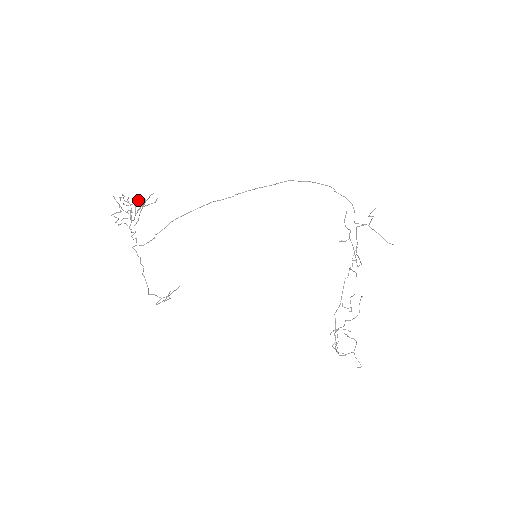
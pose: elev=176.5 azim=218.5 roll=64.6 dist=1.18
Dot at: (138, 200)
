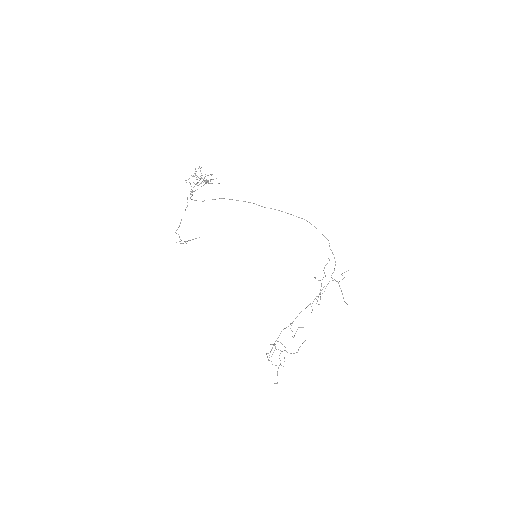
Dot at: occluded
